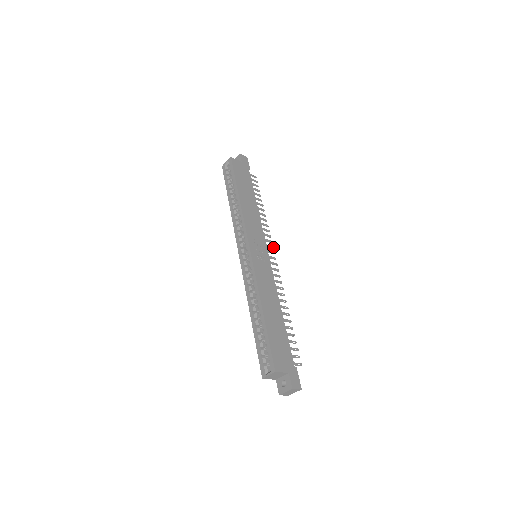
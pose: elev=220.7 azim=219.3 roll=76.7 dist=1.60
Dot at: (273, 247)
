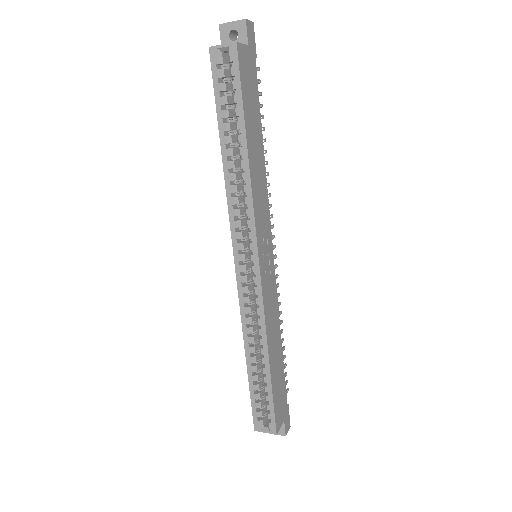
Dot at: (273, 226)
